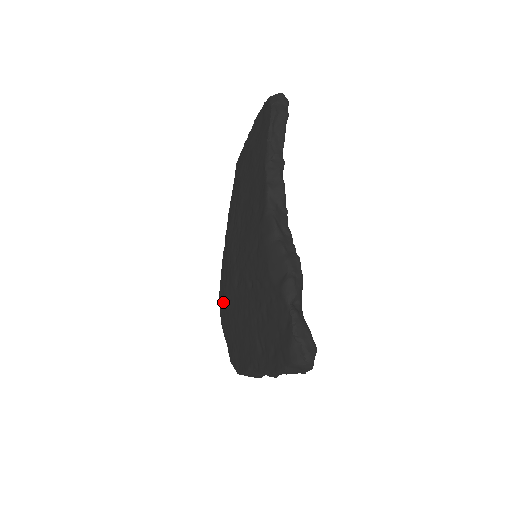
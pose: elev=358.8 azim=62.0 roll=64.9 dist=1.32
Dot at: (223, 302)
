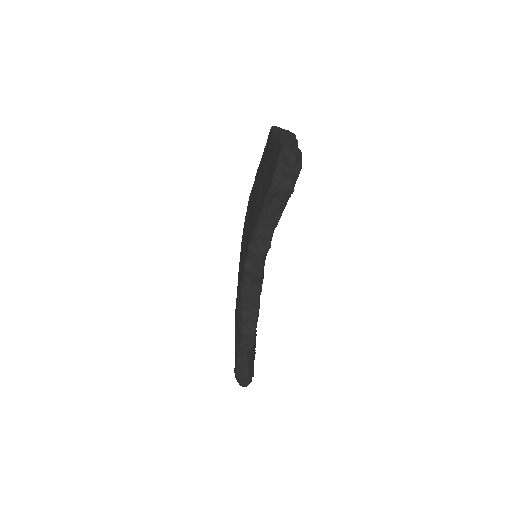
Dot at: occluded
